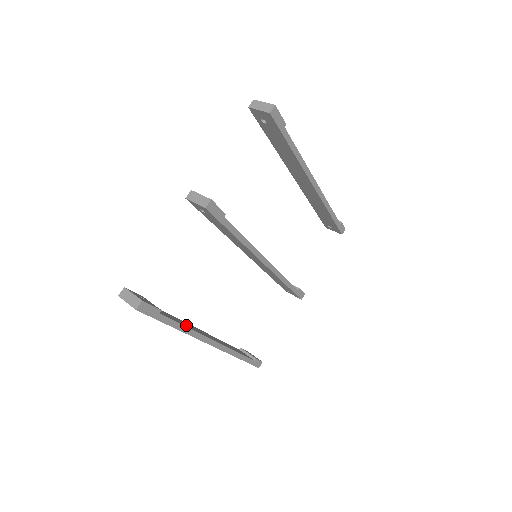
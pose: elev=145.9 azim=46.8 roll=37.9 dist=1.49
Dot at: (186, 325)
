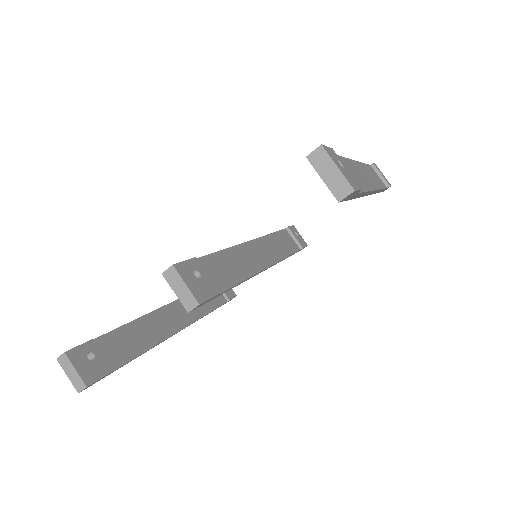
Dot at: (148, 338)
